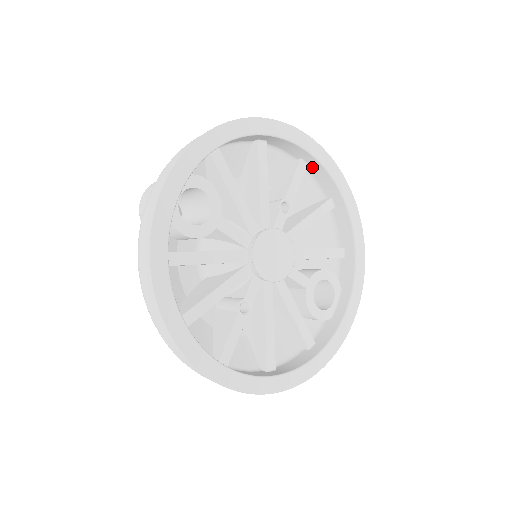
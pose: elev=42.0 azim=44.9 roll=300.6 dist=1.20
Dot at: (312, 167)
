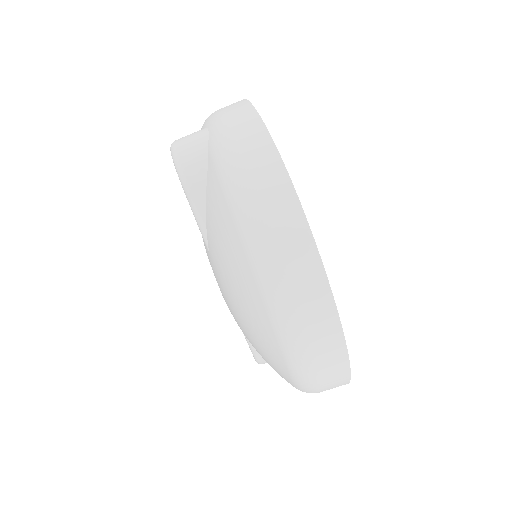
Dot at: occluded
